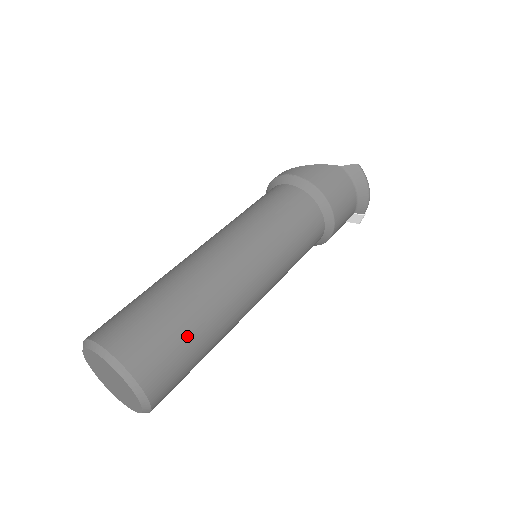
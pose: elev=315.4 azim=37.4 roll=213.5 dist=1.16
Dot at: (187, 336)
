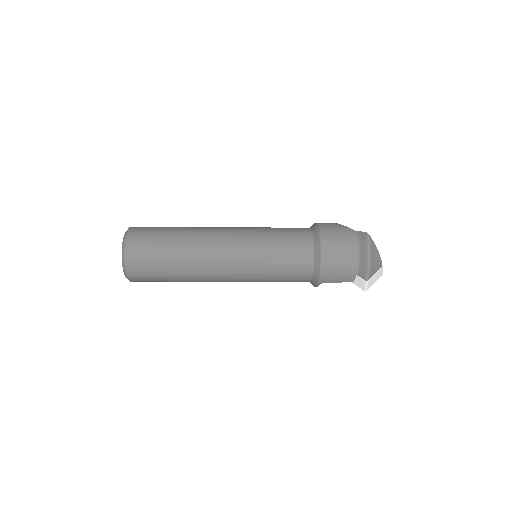
Dot at: (164, 246)
